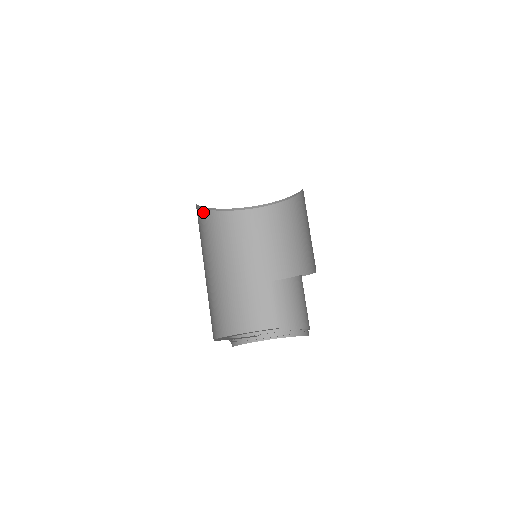
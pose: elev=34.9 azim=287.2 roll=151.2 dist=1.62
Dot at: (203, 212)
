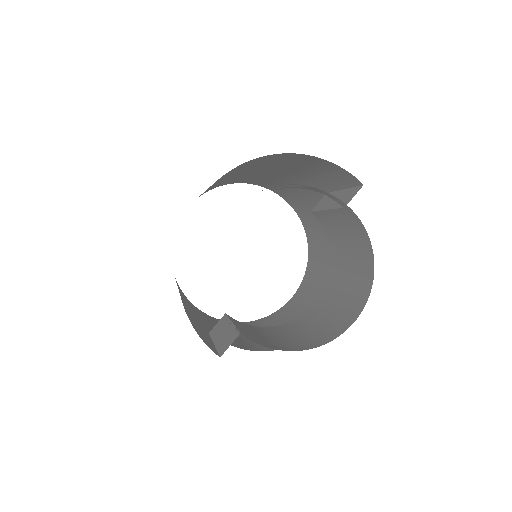
Dot at: occluded
